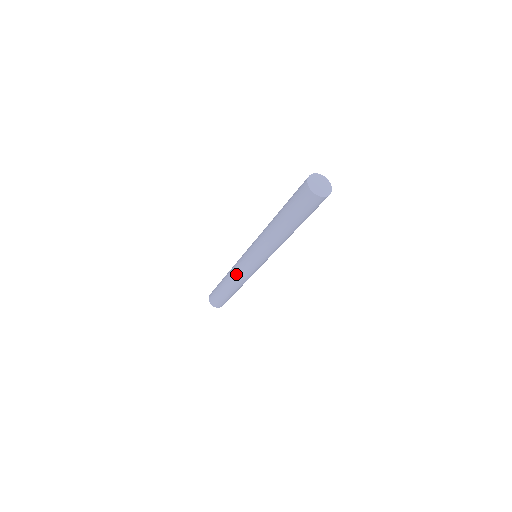
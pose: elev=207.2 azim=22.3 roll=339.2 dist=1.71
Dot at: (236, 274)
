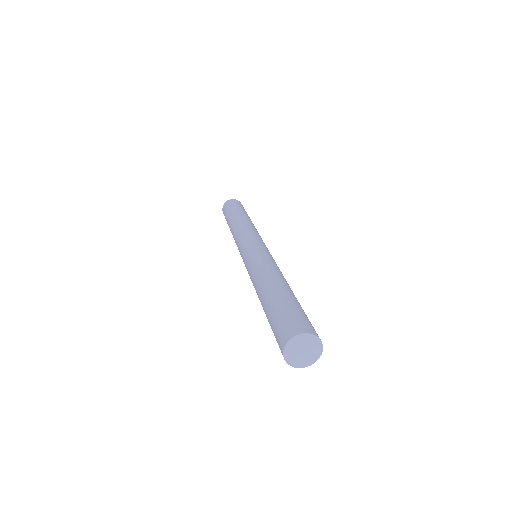
Dot at: occluded
